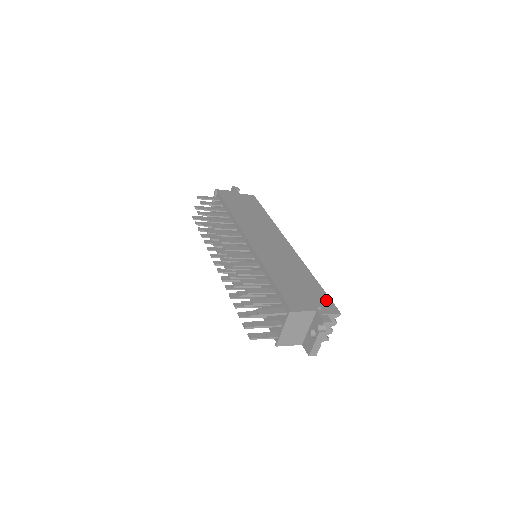
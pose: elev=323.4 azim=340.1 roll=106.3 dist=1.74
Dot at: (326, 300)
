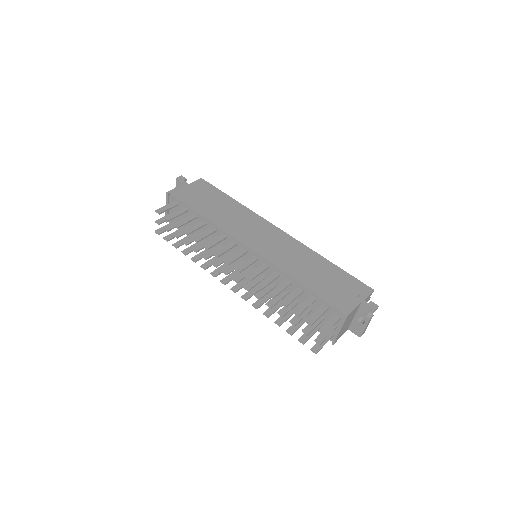
Dot at: (355, 282)
